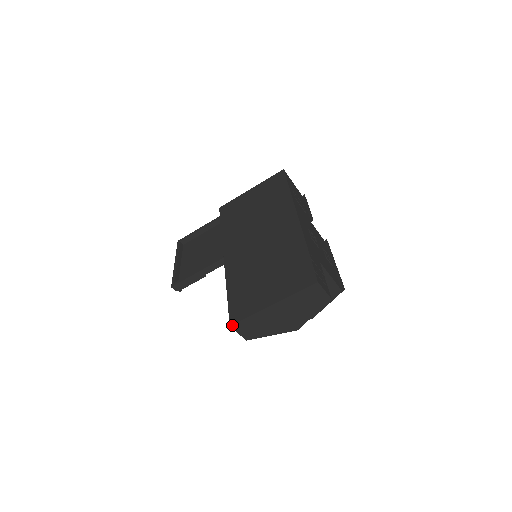
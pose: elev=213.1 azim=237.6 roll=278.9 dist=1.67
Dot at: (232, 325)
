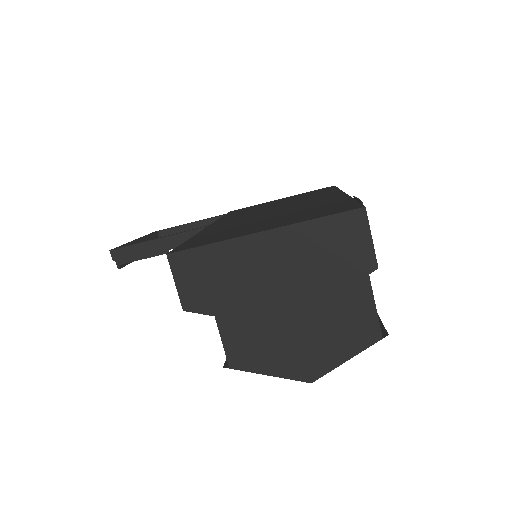
Dot at: (172, 253)
